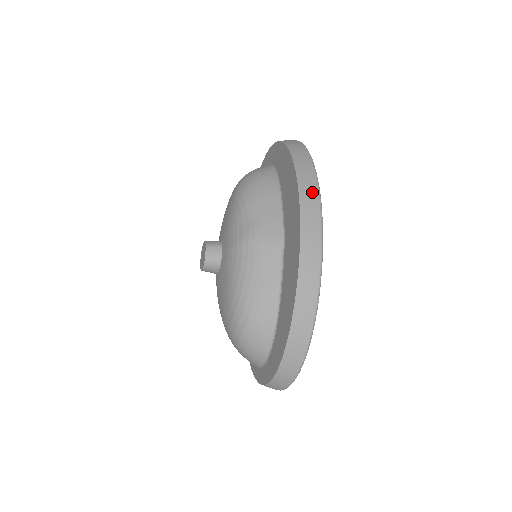
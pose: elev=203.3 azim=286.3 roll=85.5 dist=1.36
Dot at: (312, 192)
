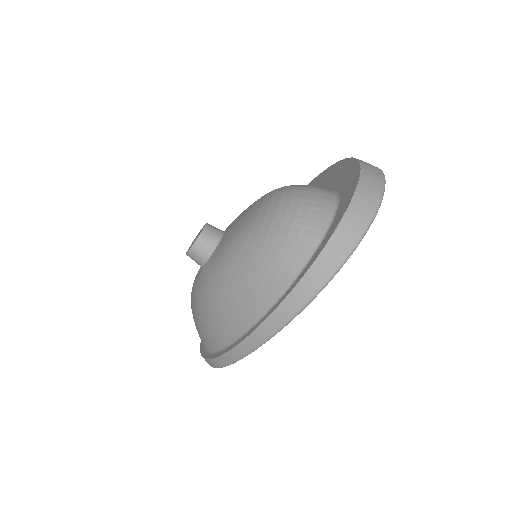
Dot at: occluded
